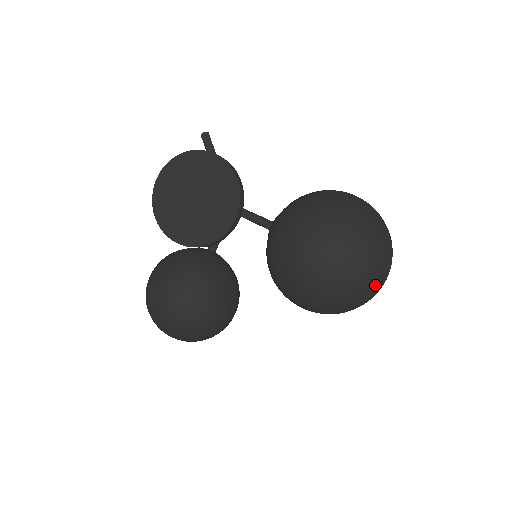
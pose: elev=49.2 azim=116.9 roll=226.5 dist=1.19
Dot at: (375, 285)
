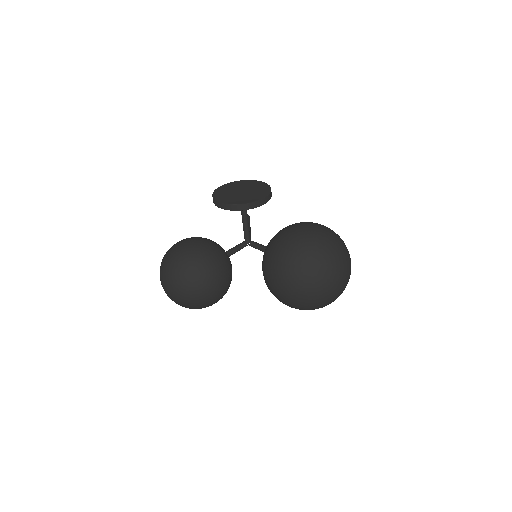
Dot at: (336, 266)
